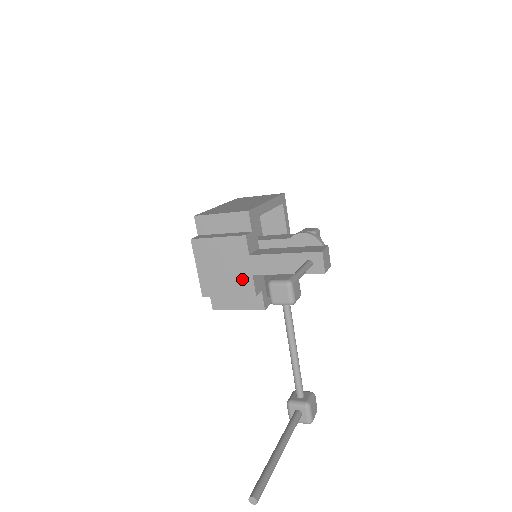
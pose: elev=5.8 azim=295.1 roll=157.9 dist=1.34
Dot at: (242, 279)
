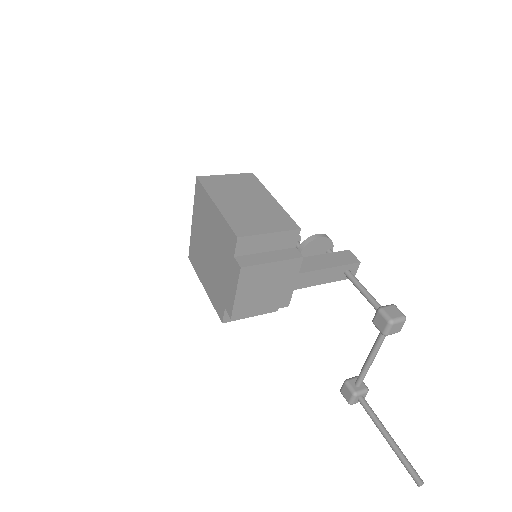
Dot at: (282, 295)
